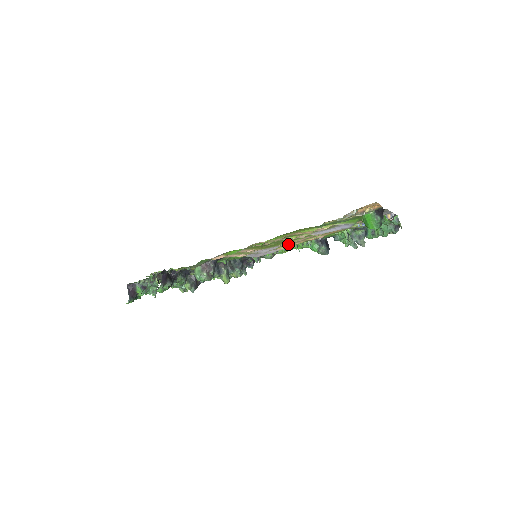
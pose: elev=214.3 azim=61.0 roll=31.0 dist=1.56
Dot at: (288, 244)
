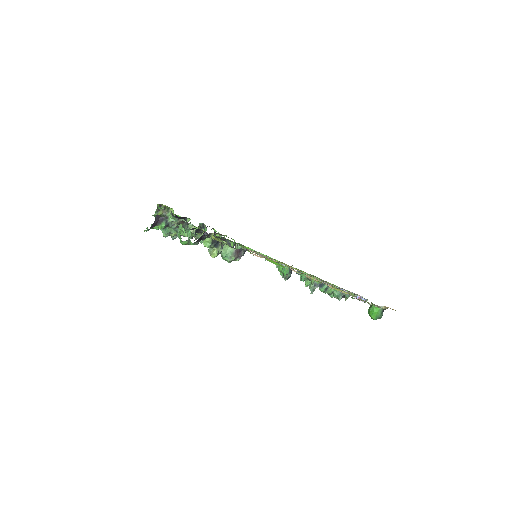
Dot at: occluded
